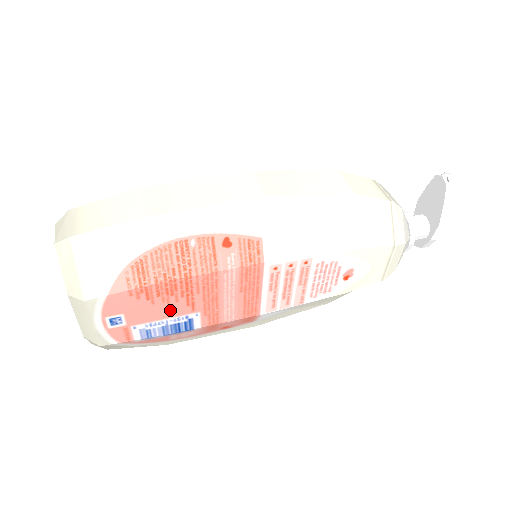
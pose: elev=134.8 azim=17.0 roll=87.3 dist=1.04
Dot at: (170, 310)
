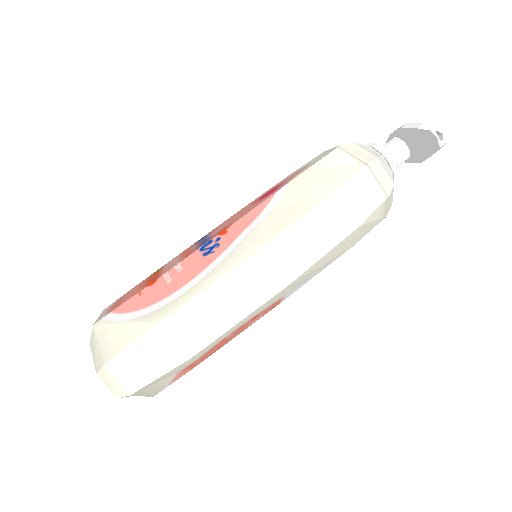
Dot at: occluded
